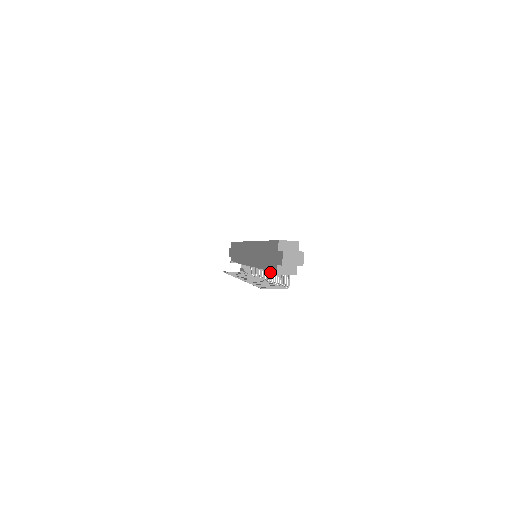
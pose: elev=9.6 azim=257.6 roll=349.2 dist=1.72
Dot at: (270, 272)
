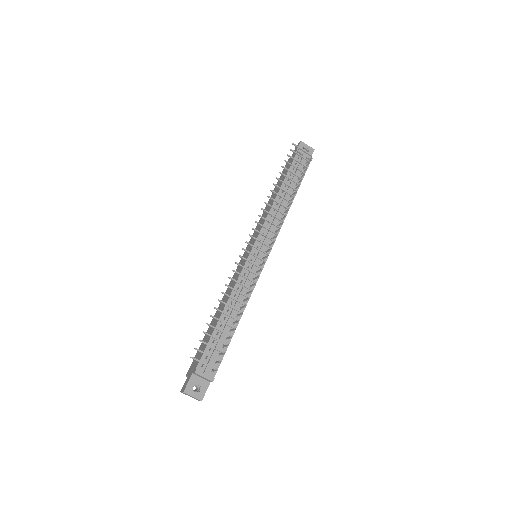
Dot at: (285, 212)
